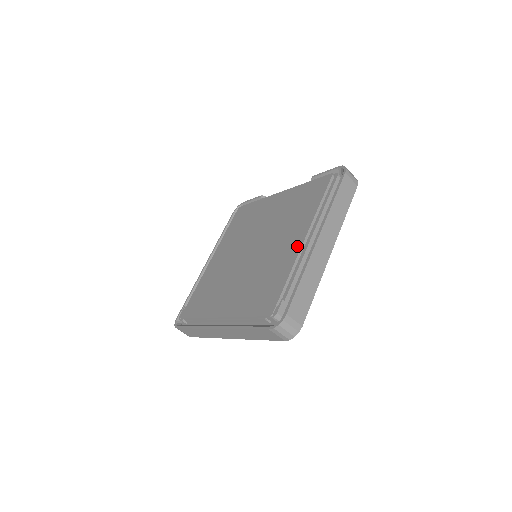
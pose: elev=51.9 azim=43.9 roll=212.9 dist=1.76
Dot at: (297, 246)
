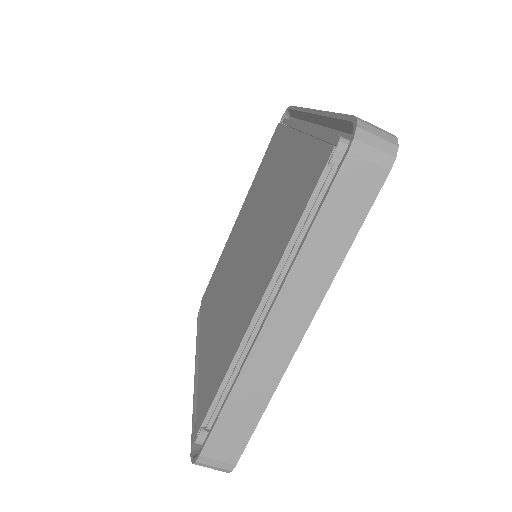
Dot at: (296, 141)
